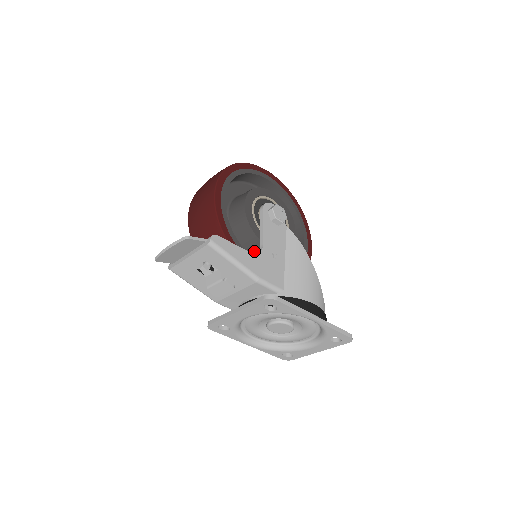
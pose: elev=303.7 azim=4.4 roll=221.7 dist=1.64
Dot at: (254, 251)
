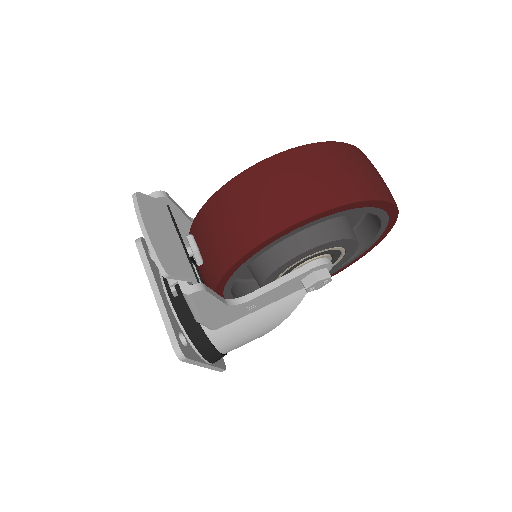
Dot at: (251, 270)
